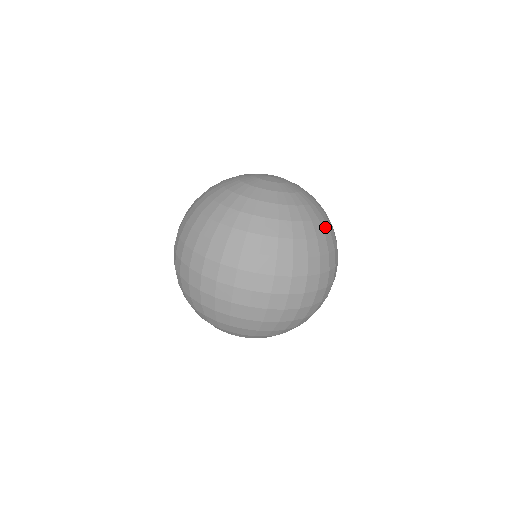
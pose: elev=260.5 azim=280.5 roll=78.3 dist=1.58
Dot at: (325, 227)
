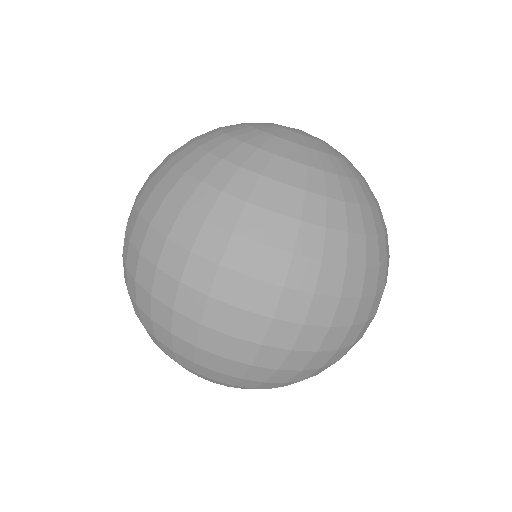
Dot at: (378, 221)
